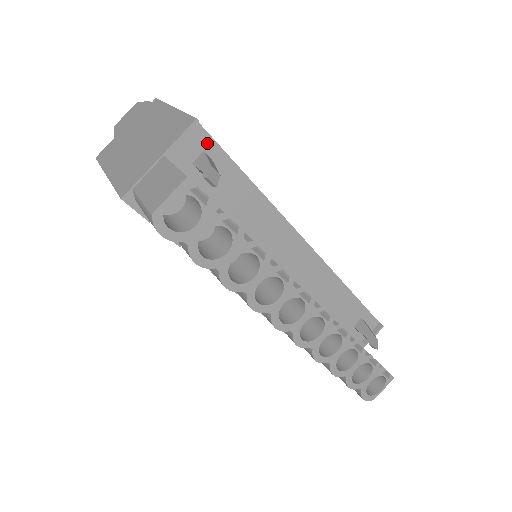
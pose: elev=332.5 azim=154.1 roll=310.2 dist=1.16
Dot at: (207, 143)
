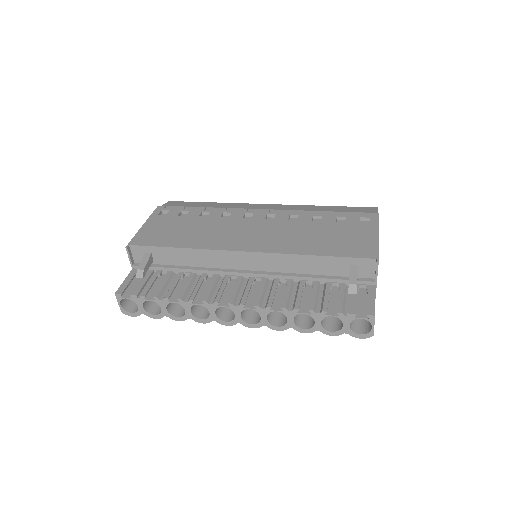
Dot at: (142, 249)
